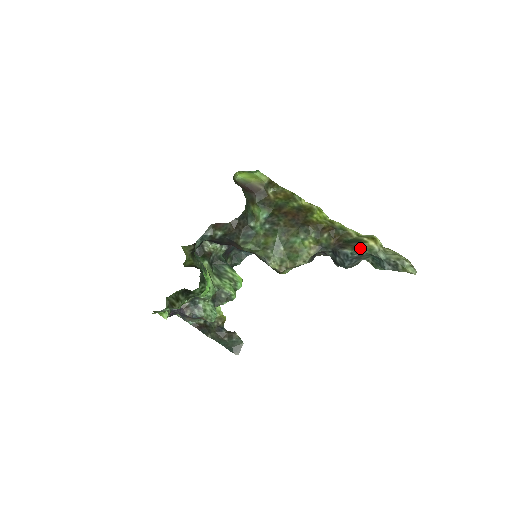
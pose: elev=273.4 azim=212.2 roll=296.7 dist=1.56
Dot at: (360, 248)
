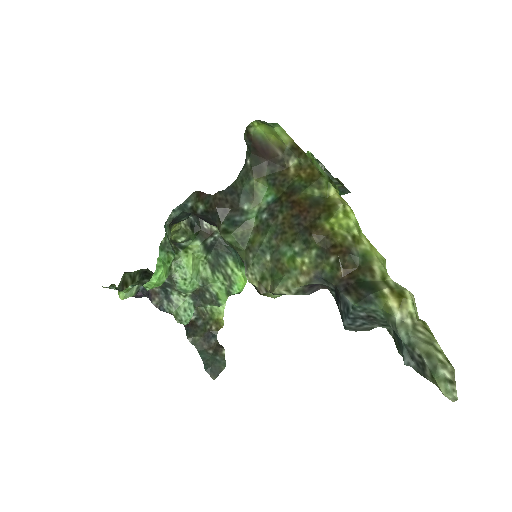
Dot at: (369, 304)
